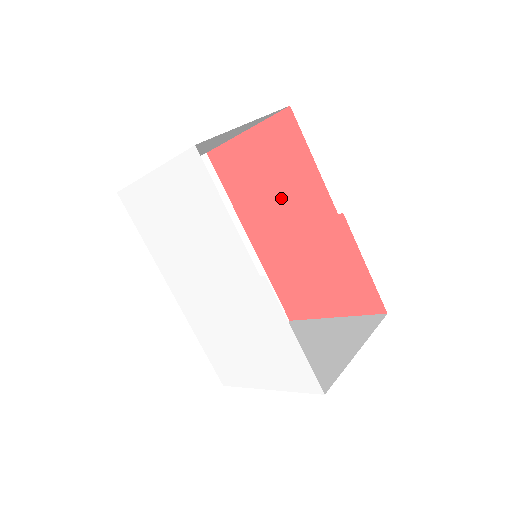
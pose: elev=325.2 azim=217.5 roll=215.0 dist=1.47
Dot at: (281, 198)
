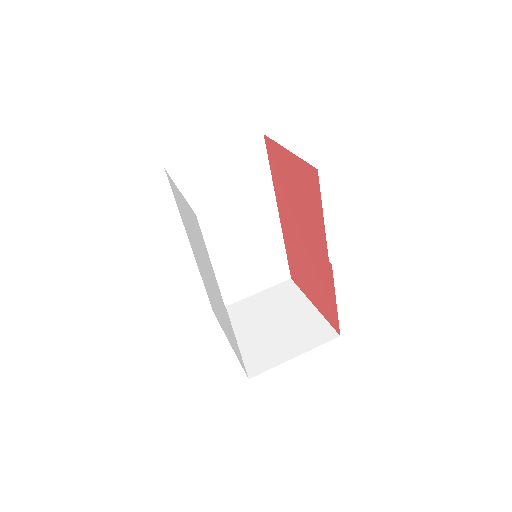
Dot at: (301, 214)
